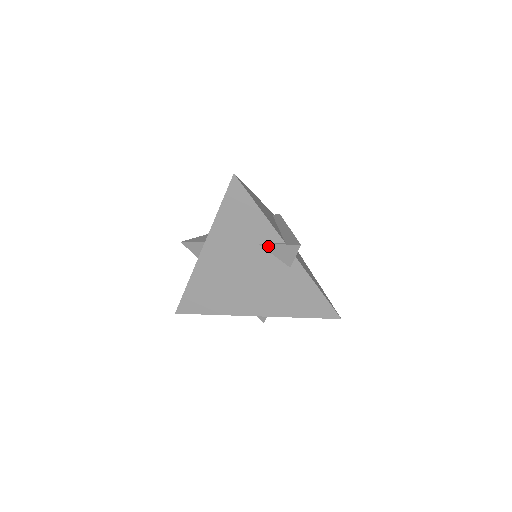
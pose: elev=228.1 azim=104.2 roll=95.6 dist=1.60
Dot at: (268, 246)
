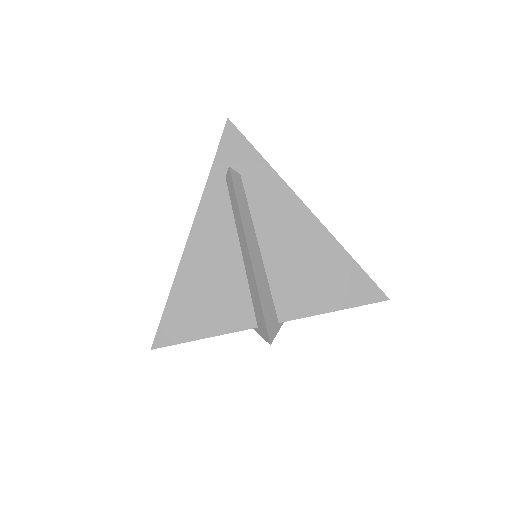
Dot at: occluded
